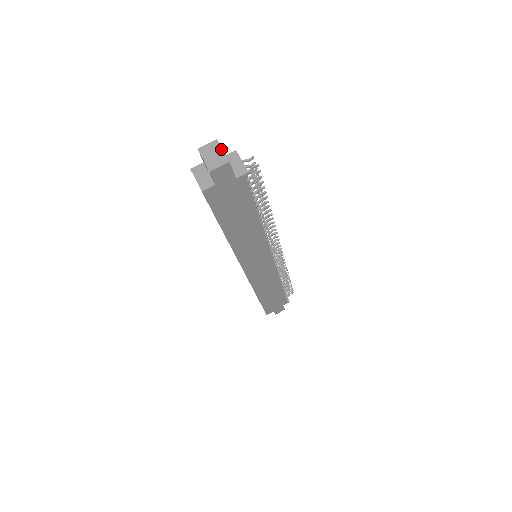
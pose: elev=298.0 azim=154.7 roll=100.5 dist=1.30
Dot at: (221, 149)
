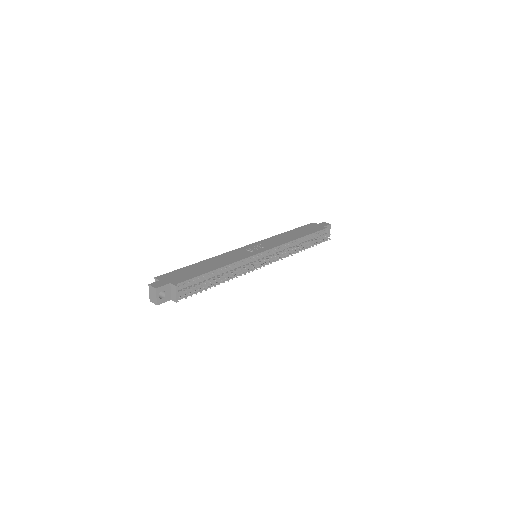
Dot at: (156, 296)
